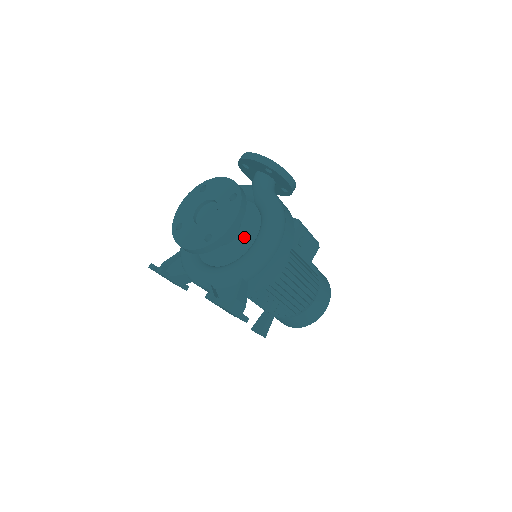
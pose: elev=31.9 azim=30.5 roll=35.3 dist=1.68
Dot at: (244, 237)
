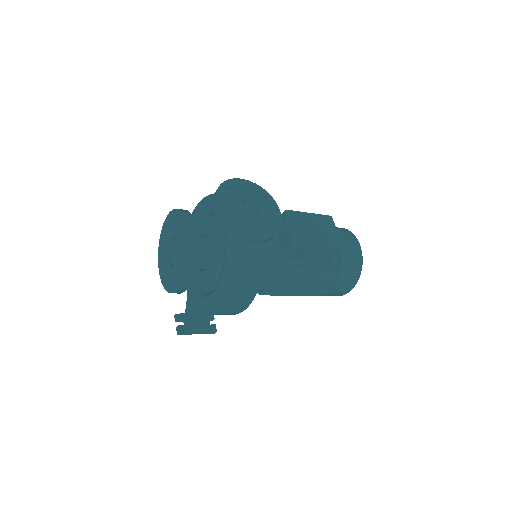
Dot at: (211, 276)
